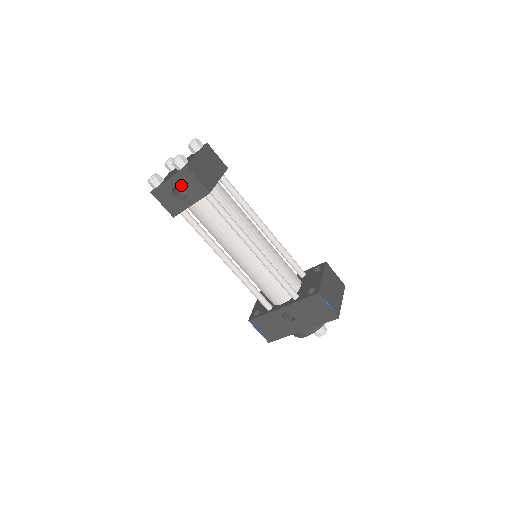
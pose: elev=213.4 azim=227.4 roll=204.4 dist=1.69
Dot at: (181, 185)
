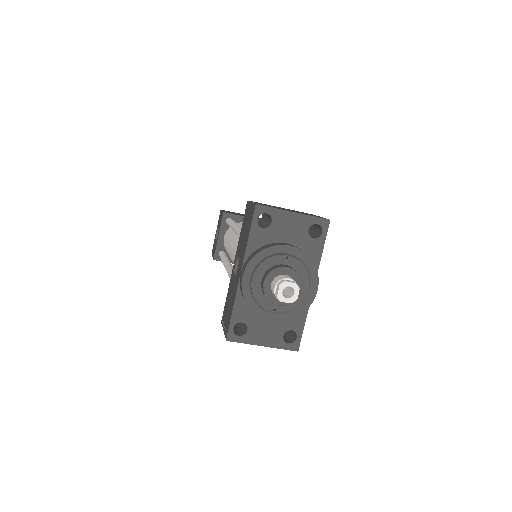
Dot at: (218, 227)
